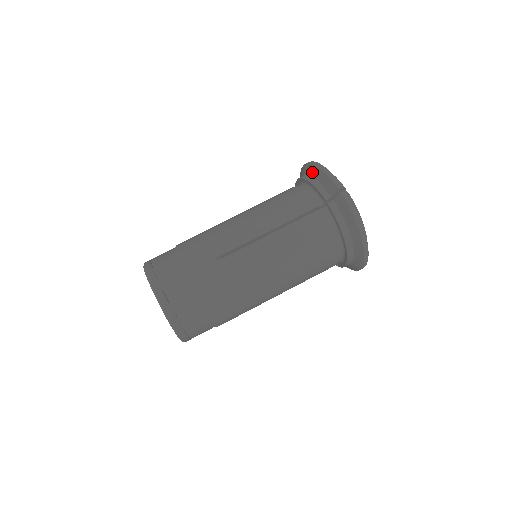
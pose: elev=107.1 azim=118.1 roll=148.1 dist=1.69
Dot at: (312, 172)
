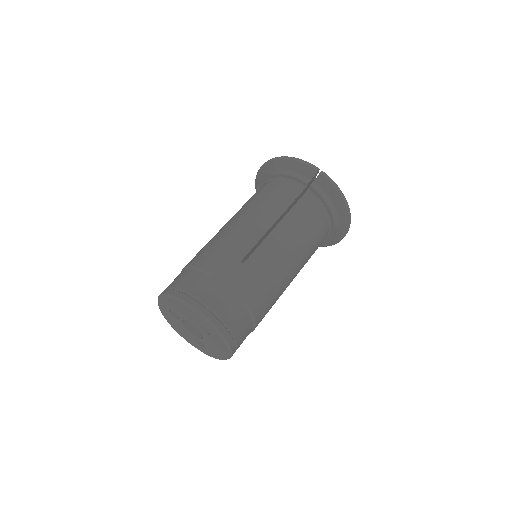
Dot at: (281, 166)
